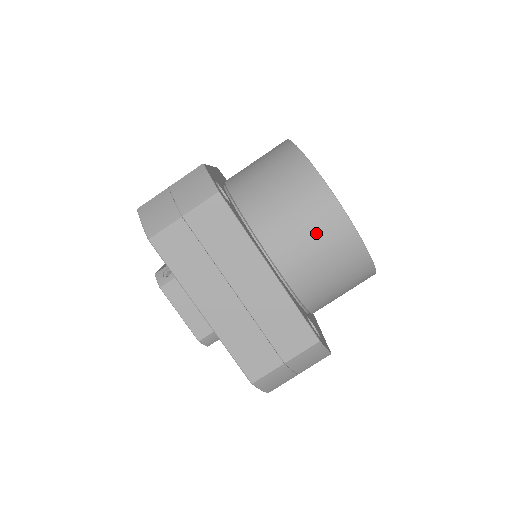
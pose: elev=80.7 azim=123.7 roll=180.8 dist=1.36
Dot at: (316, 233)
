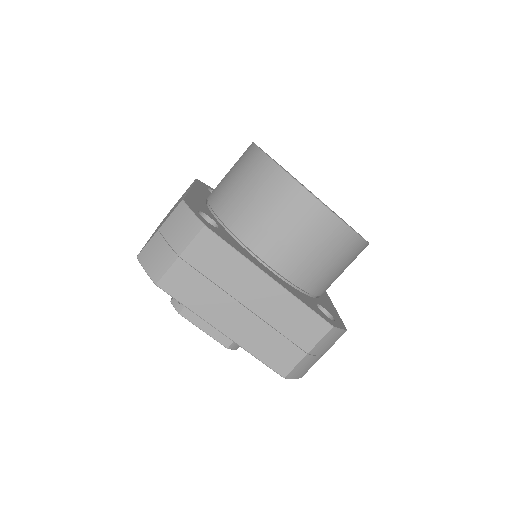
Dot at: (304, 232)
